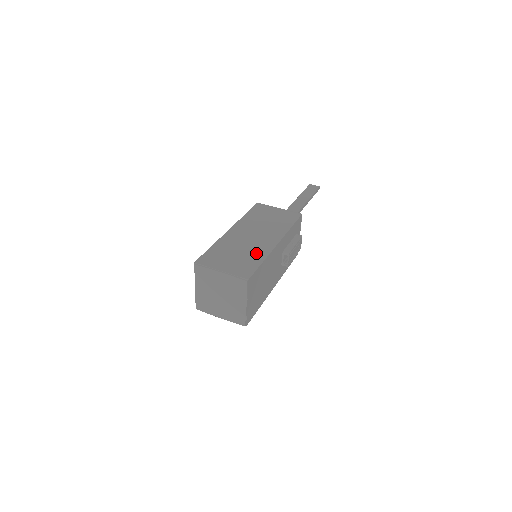
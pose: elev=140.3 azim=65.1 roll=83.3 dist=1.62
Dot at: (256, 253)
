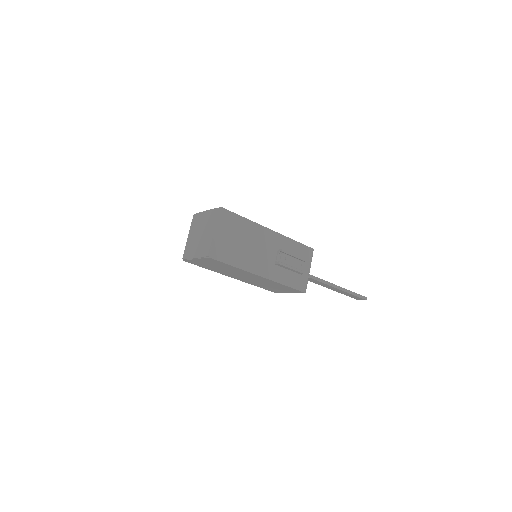
Dot at: occluded
